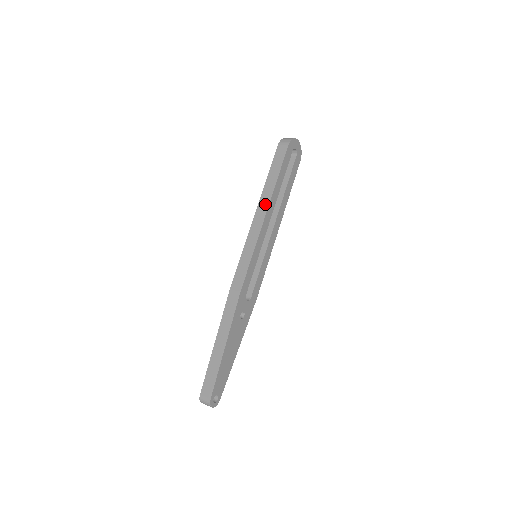
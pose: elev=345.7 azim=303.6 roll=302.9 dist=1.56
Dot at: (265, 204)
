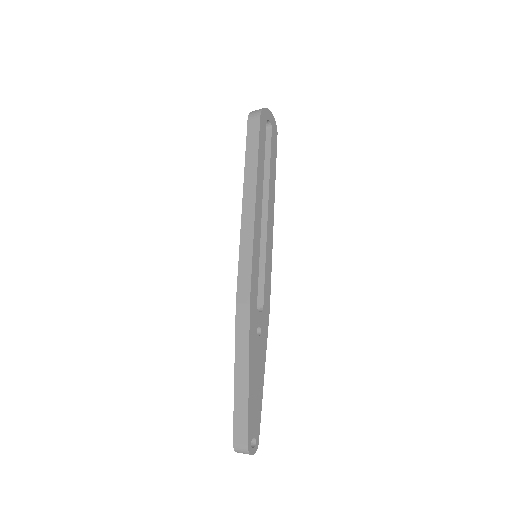
Dot at: (251, 191)
